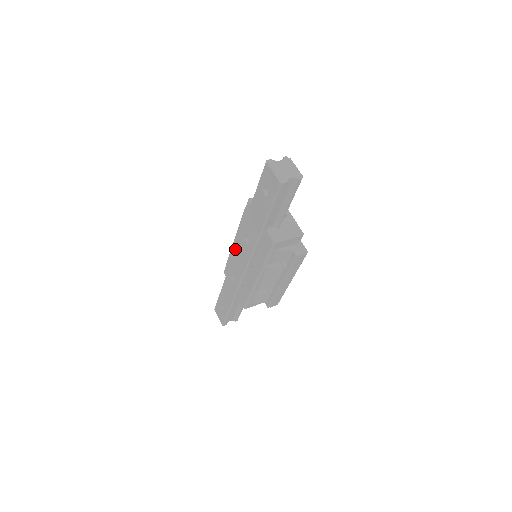
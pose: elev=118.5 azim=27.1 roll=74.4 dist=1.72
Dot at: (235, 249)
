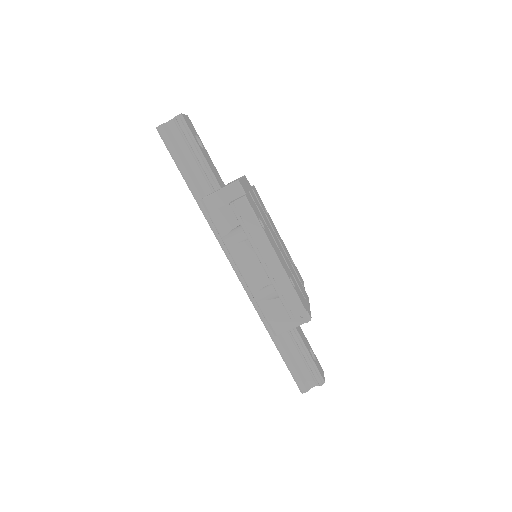
Dot at: occluded
